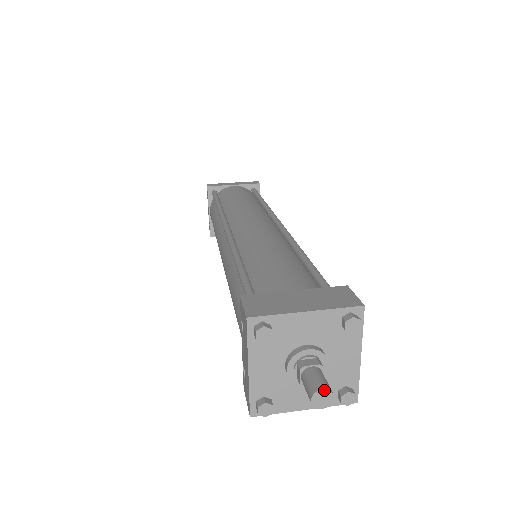
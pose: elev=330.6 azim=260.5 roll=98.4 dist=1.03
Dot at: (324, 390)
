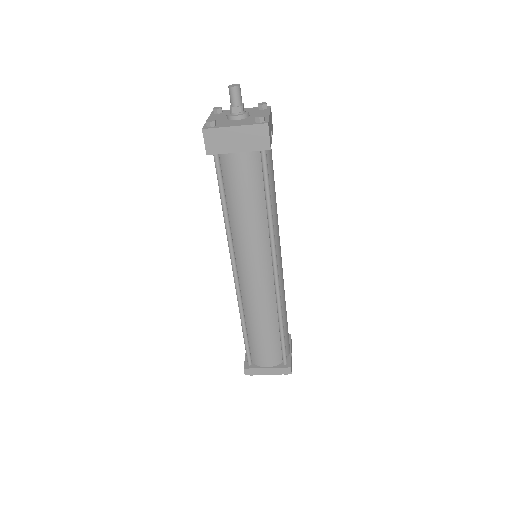
Dot at: (235, 84)
